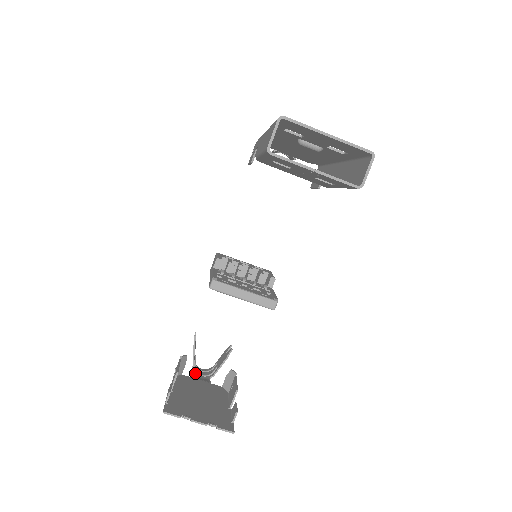
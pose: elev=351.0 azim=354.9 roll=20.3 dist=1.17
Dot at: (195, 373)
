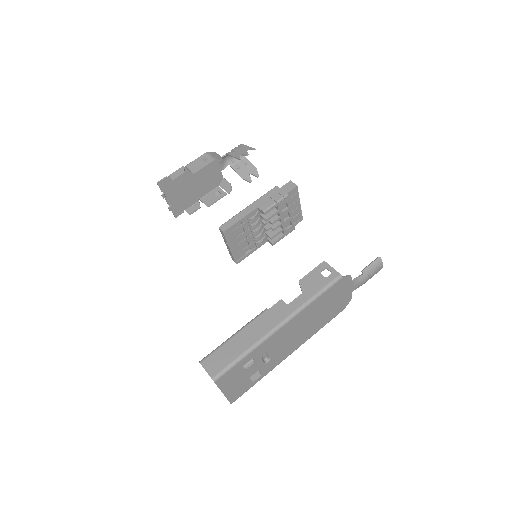
Dot at: (226, 155)
